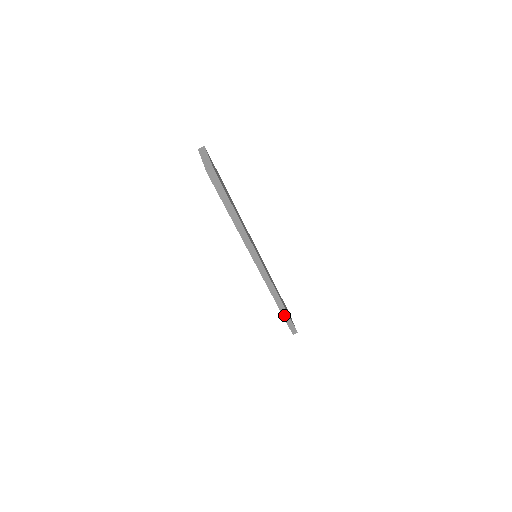
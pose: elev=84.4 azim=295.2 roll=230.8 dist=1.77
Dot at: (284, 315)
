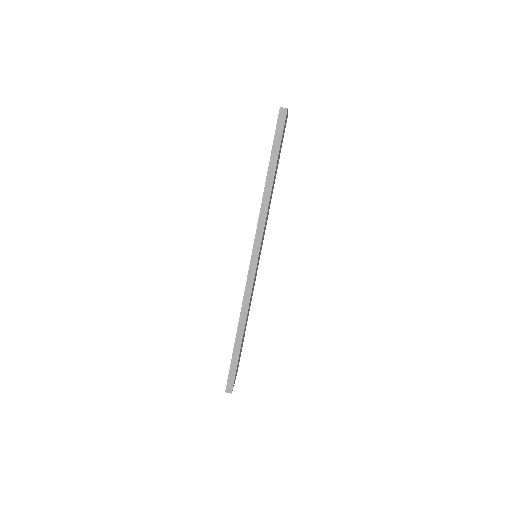
Dot at: (235, 350)
